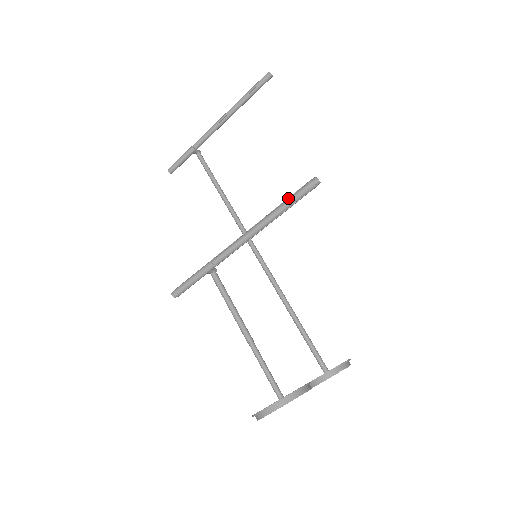
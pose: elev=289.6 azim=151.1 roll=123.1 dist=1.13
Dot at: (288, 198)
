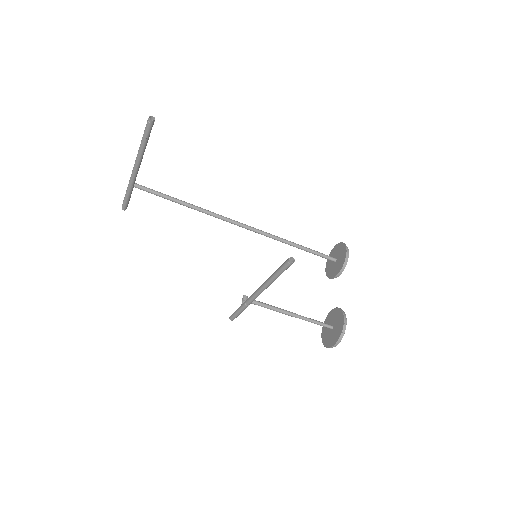
Dot at: (277, 272)
